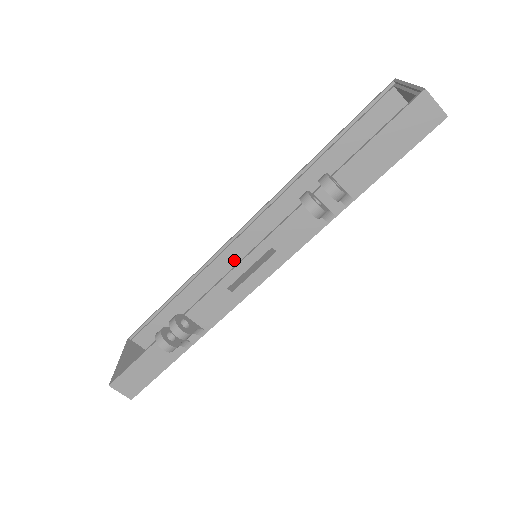
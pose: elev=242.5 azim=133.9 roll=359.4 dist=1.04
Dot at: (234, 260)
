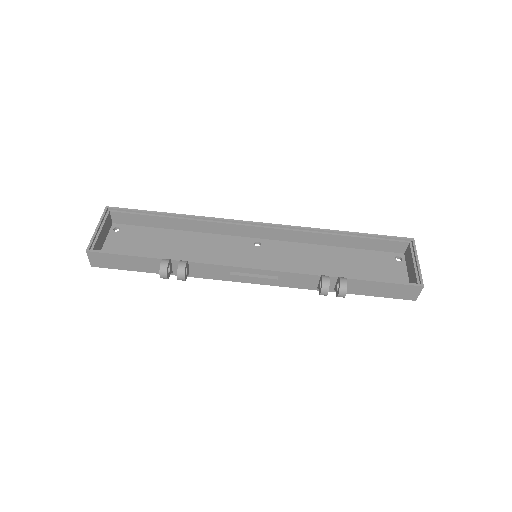
Dot at: (233, 232)
